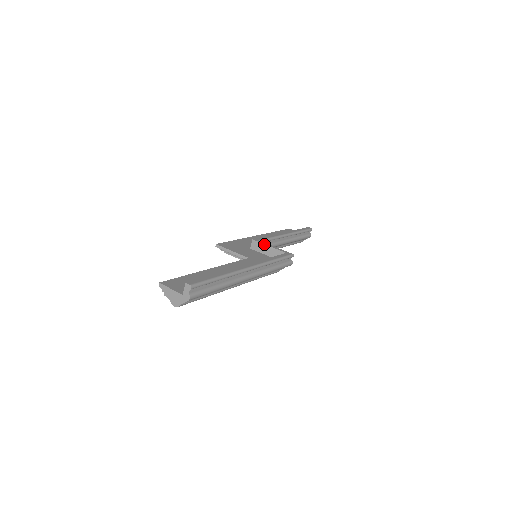
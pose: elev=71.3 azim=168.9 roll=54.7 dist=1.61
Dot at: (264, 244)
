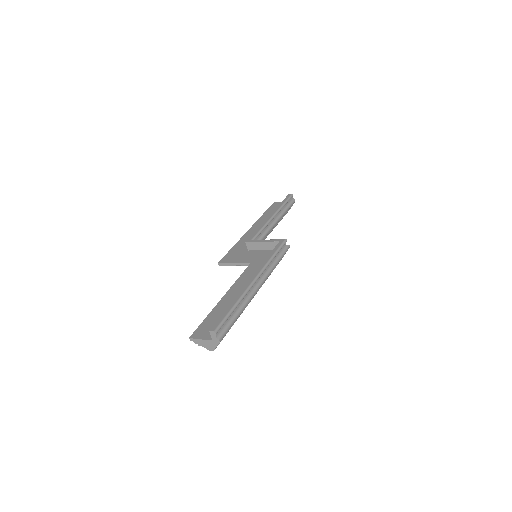
Dot at: (257, 242)
